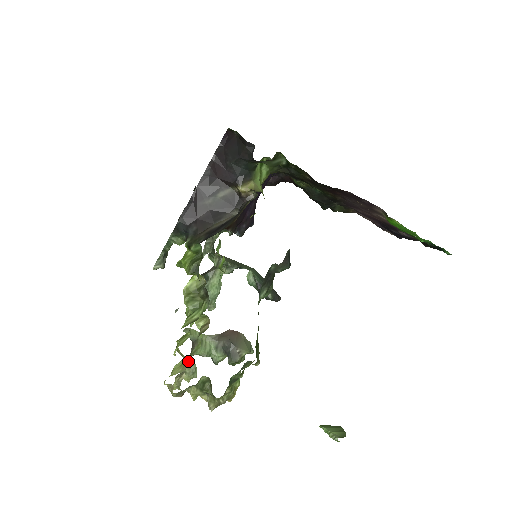
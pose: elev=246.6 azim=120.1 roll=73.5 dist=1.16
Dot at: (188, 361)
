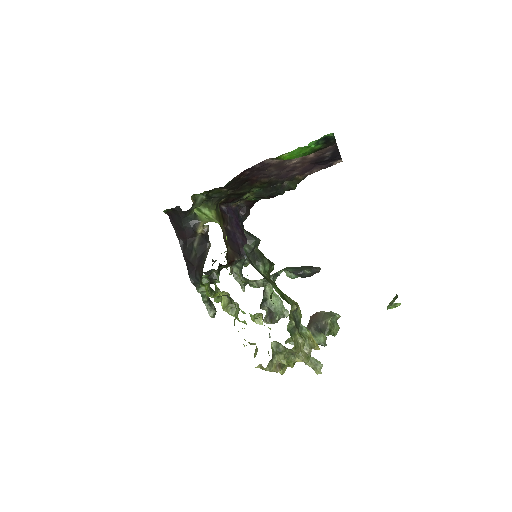
Dot at: occluded
